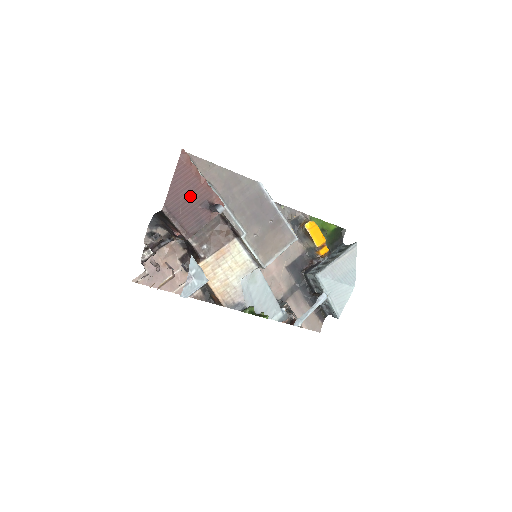
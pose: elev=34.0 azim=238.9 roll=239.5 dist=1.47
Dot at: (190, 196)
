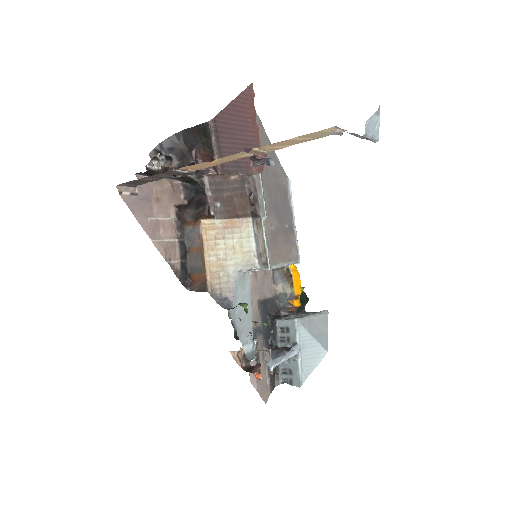
Dot at: (240, 132)
